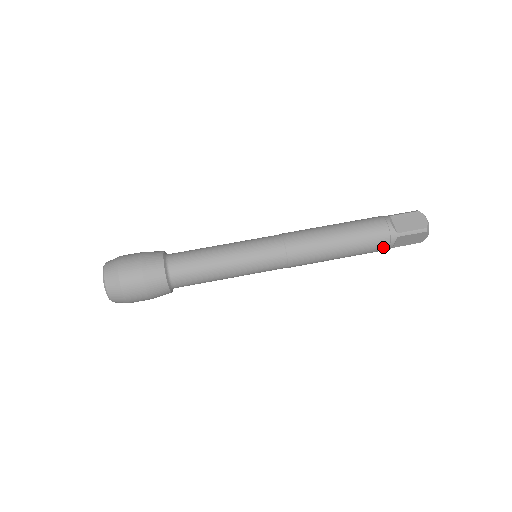
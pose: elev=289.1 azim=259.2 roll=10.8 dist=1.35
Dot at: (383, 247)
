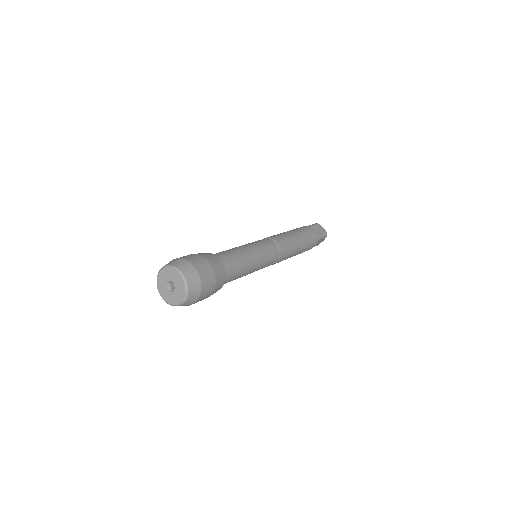
Dot at: (312, 247)
